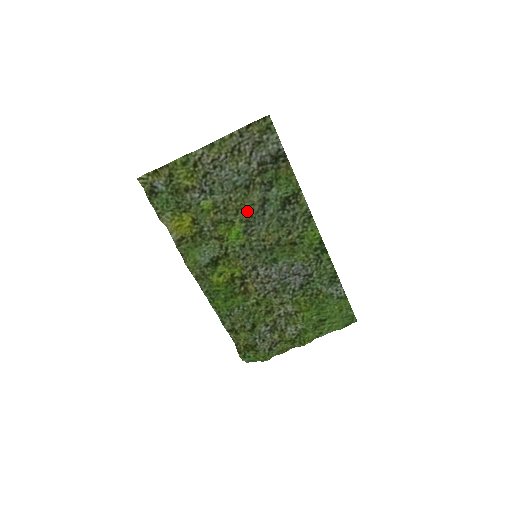
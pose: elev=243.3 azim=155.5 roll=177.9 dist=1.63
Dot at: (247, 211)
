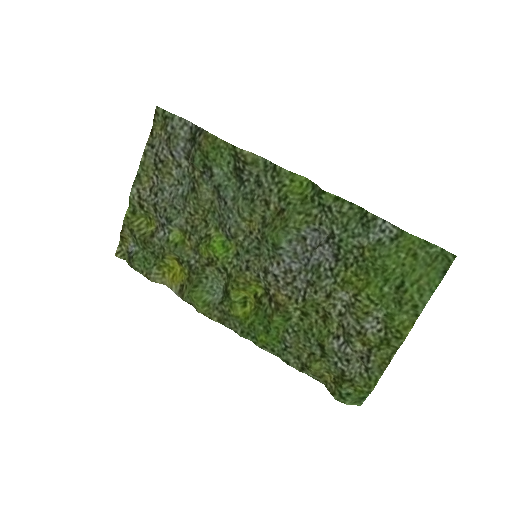
Dot at: (213, 214)
